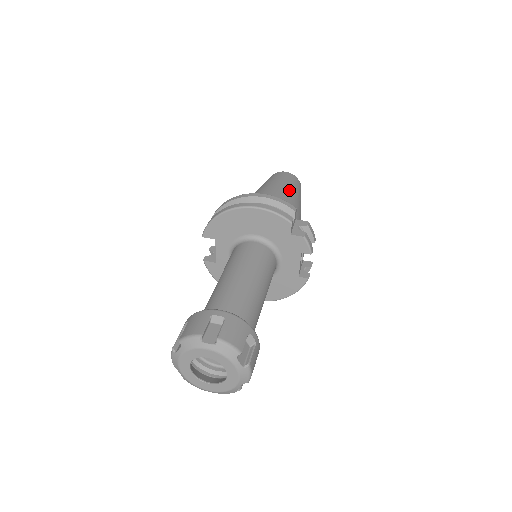
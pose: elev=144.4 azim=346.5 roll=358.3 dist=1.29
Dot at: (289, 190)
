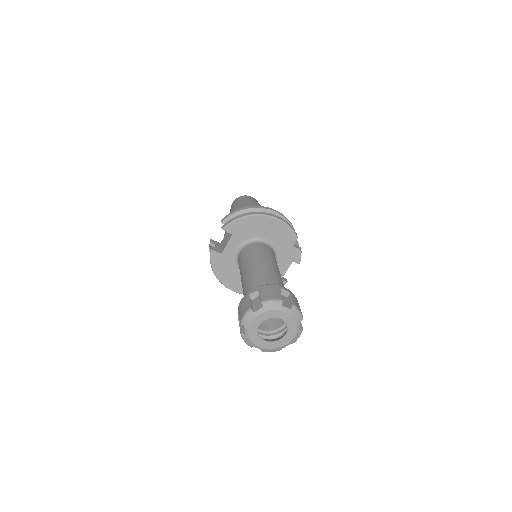
Dot at: occluded
